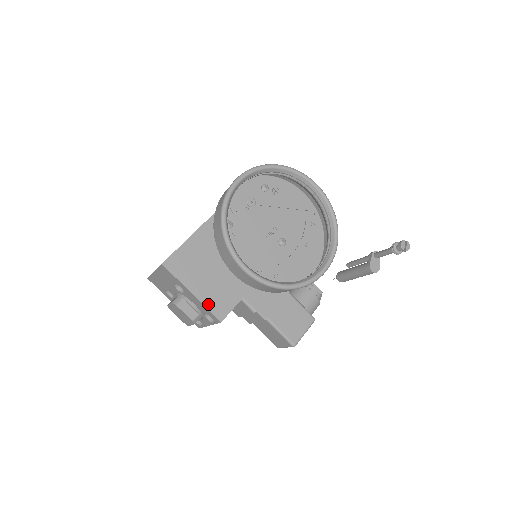
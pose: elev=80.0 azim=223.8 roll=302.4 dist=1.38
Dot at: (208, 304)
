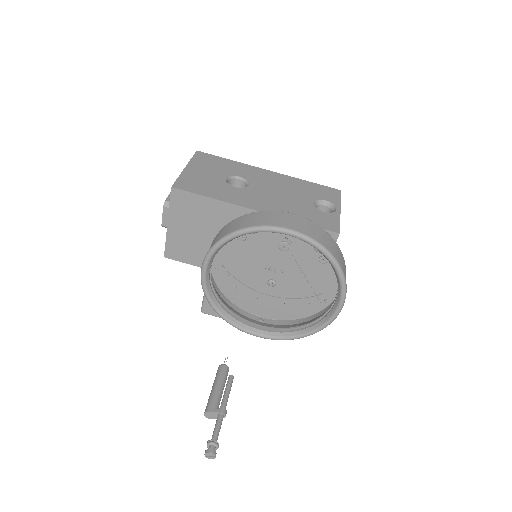
Dot at: (170, 241)
